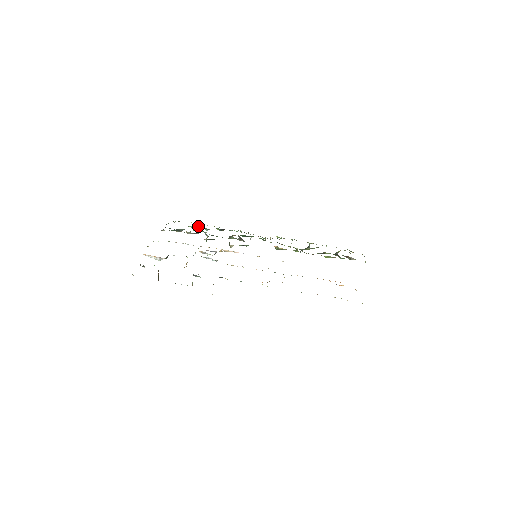
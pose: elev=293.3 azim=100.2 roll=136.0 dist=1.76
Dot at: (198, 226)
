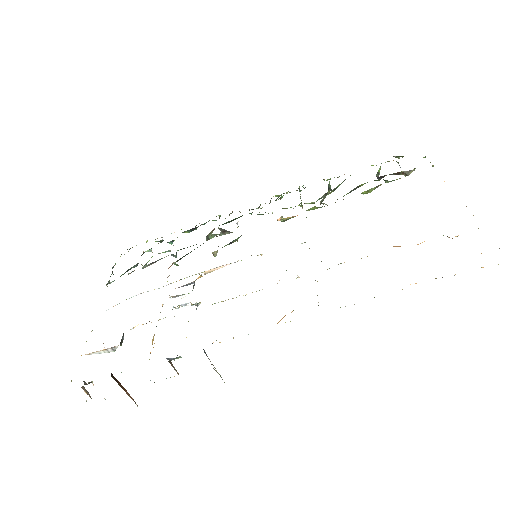
Dot at: occluded
